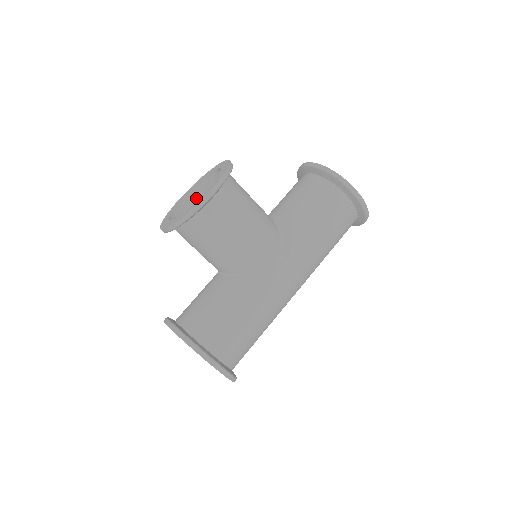
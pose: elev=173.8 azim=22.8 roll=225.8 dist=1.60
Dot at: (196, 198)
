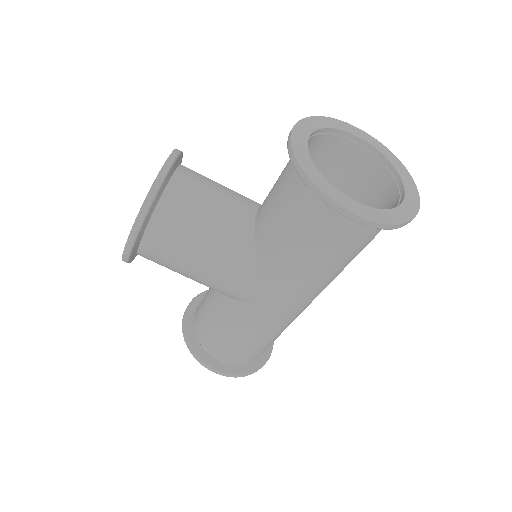
Dot at: occluded
